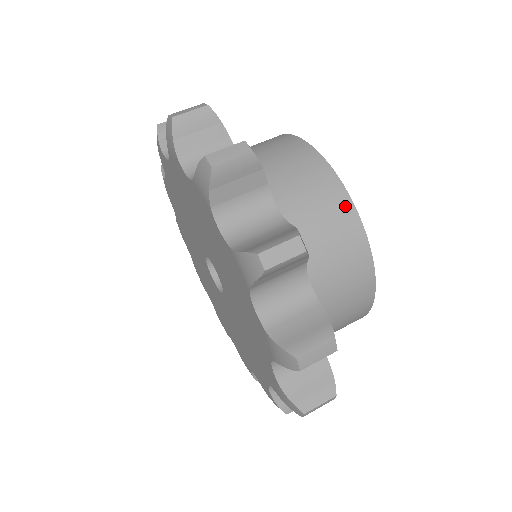
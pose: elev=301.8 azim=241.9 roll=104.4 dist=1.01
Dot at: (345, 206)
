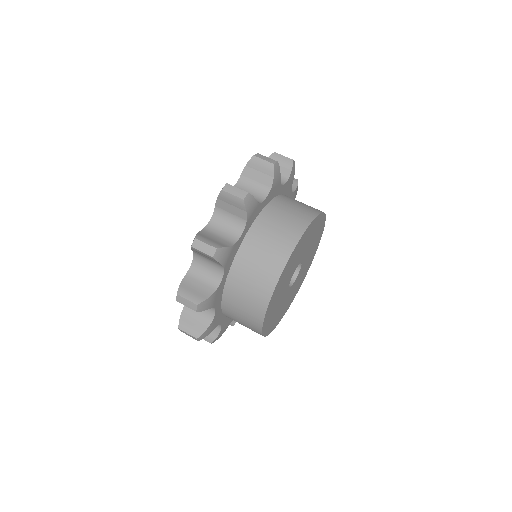
Dot at: (263, 304)
